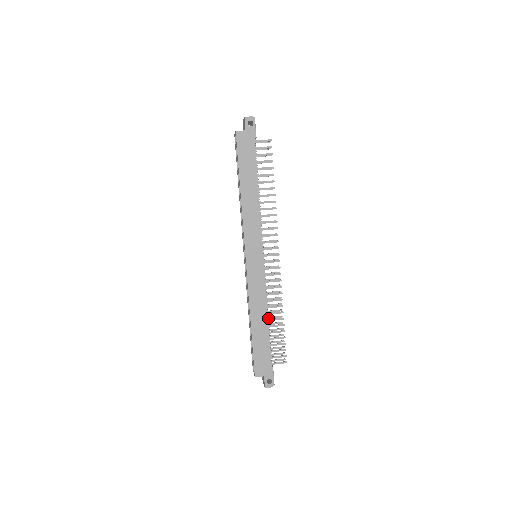
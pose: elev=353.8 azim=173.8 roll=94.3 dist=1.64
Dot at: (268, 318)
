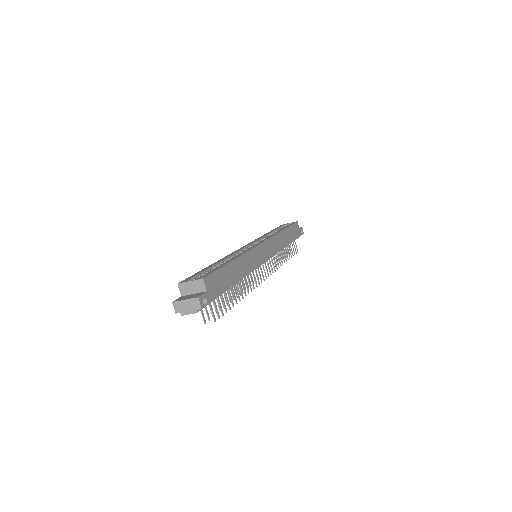
Dot at: occluded
